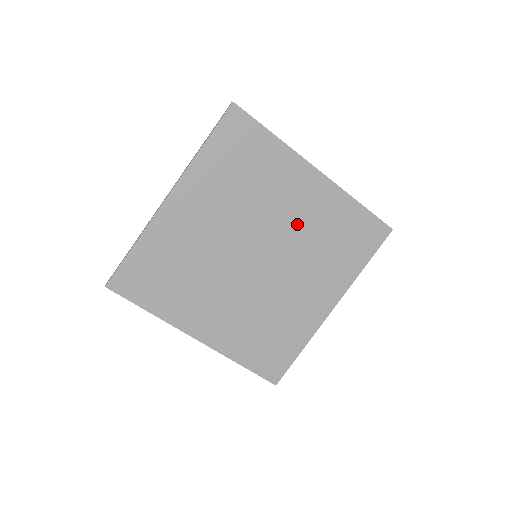
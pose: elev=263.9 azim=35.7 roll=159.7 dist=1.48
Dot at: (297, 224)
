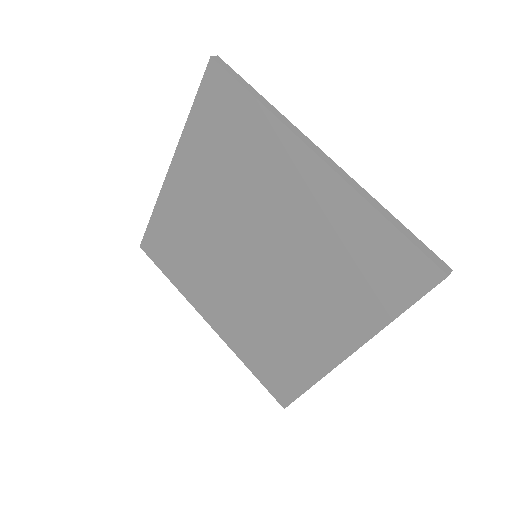
Dot at: (295, 229)
